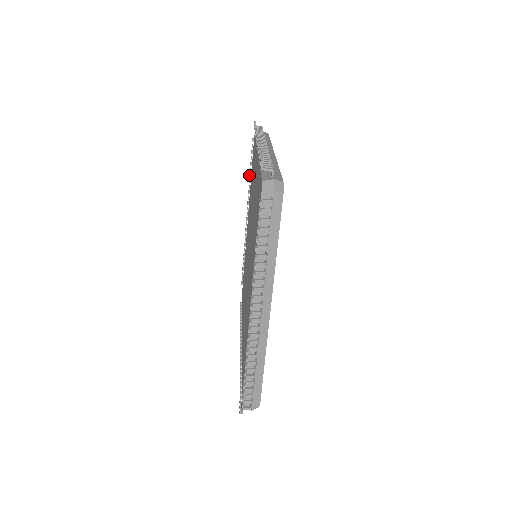
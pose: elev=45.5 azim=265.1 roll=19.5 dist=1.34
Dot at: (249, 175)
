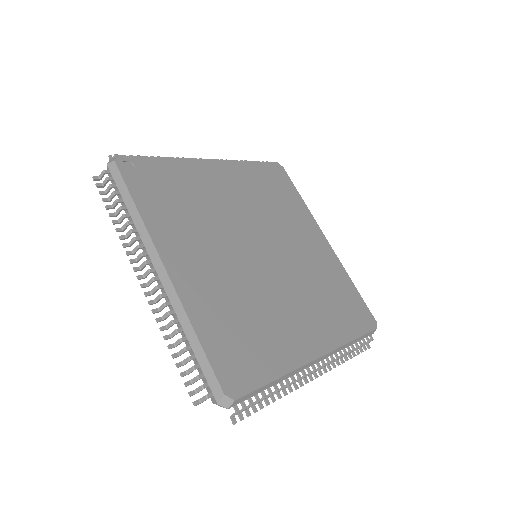
Dot at: occluded
